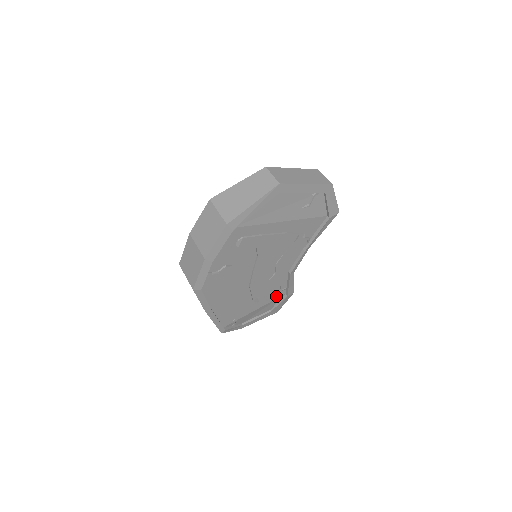
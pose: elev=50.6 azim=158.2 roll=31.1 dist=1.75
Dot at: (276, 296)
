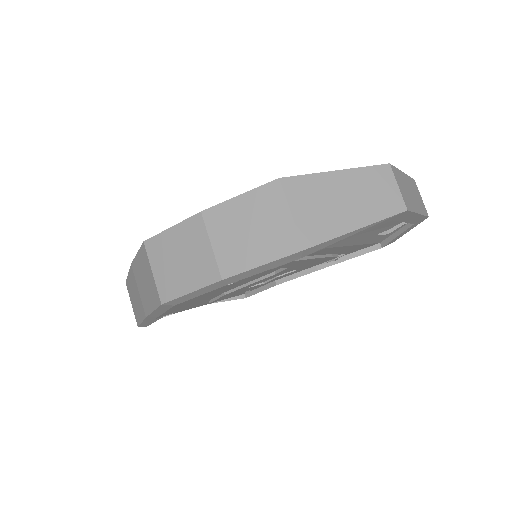
Dot at: (233, 296)
